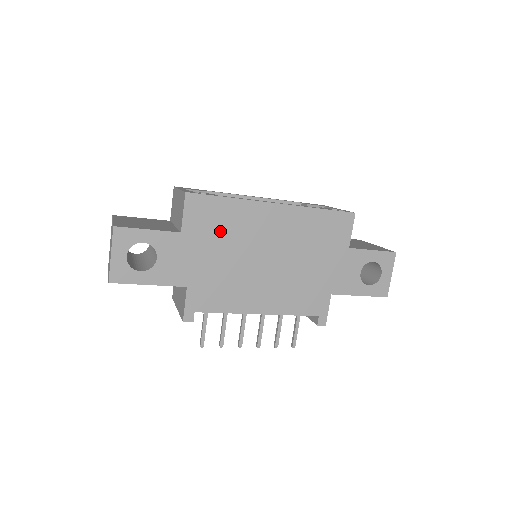
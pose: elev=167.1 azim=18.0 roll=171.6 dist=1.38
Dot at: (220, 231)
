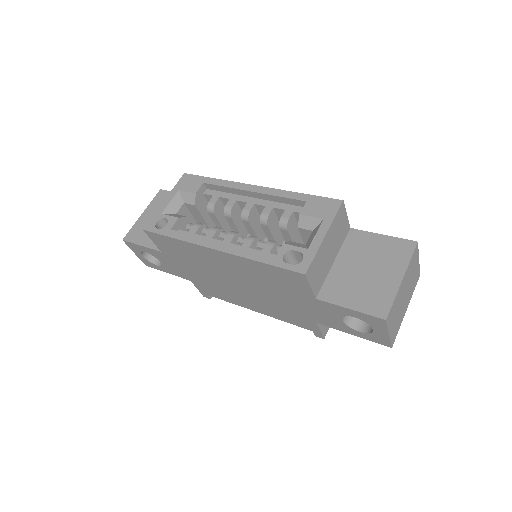
Dot at: (186, 257)
